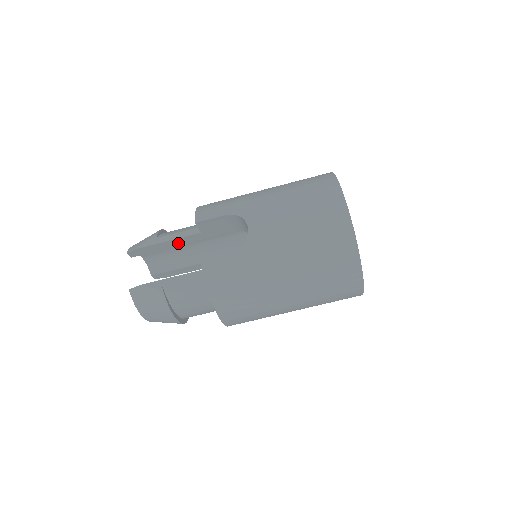
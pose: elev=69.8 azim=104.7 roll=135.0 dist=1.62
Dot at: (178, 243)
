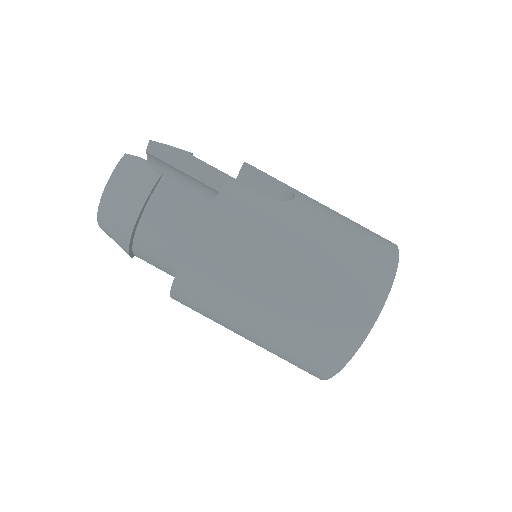
Dot at: (202, 176)
